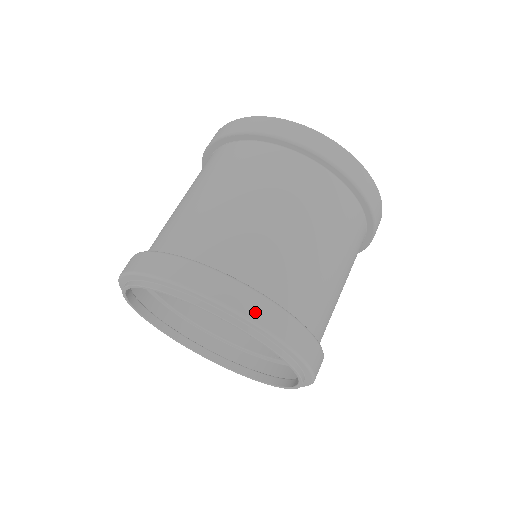
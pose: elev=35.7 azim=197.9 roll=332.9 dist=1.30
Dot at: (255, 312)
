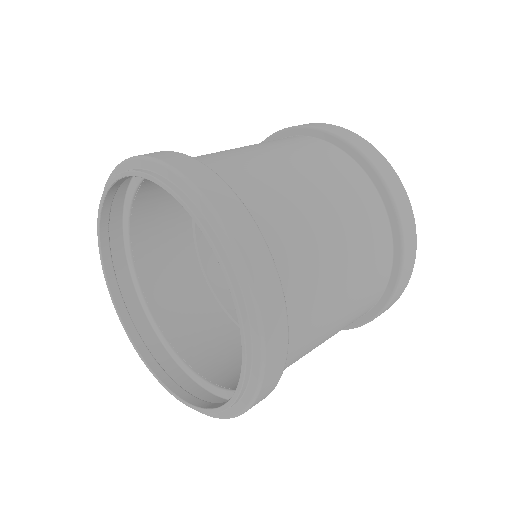
Dot at: (220, 202)
